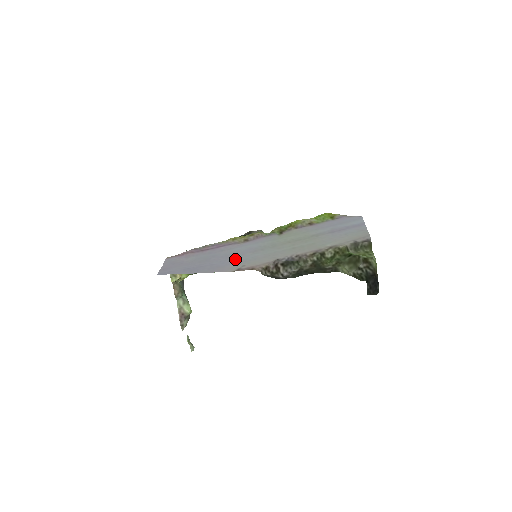
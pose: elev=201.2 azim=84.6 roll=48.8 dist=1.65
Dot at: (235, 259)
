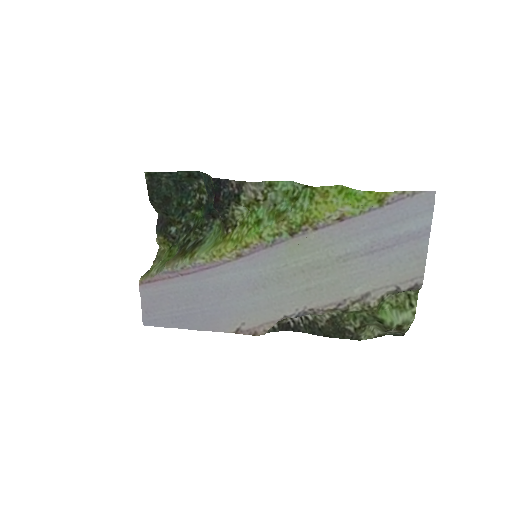
Dot at: (230, 305)
